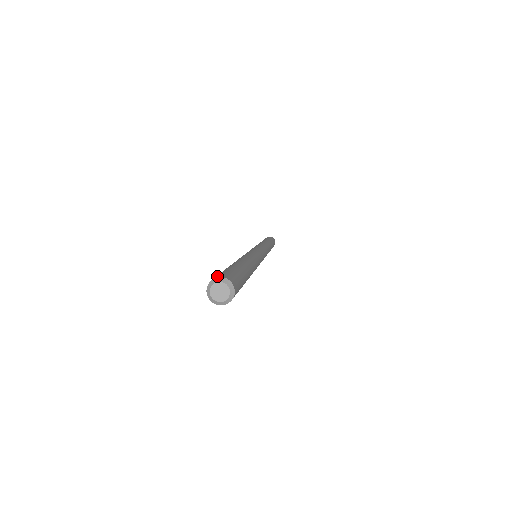
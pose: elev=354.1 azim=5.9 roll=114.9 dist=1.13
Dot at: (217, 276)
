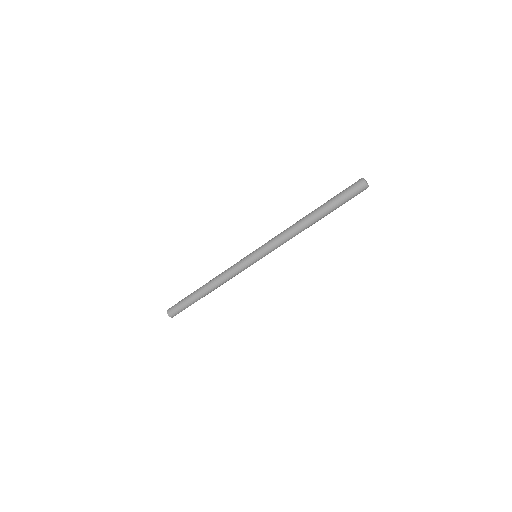
Dot at: occluded
